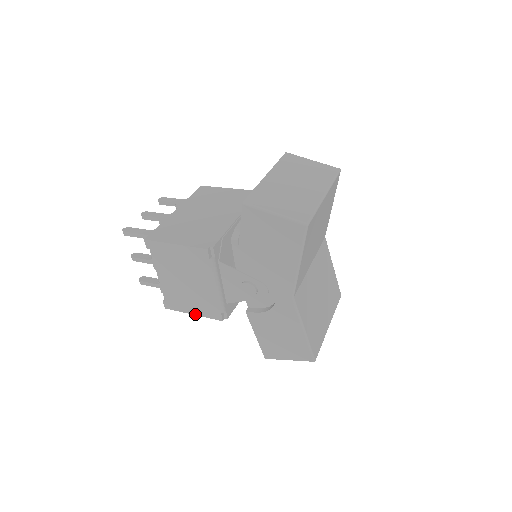
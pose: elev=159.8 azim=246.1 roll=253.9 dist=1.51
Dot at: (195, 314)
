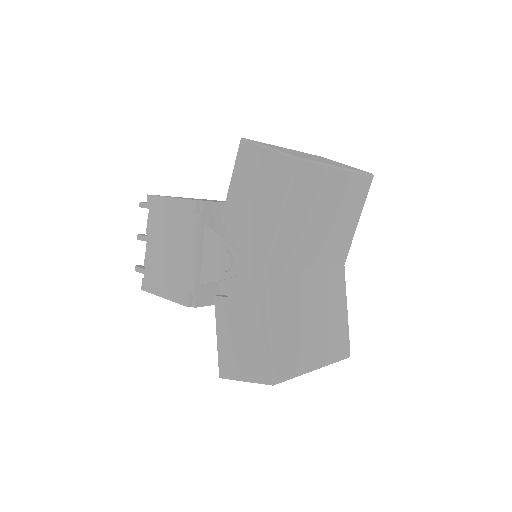
Dot at: (165, 297)
